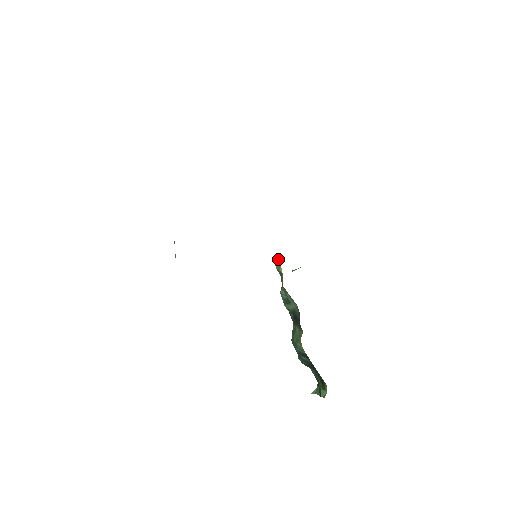
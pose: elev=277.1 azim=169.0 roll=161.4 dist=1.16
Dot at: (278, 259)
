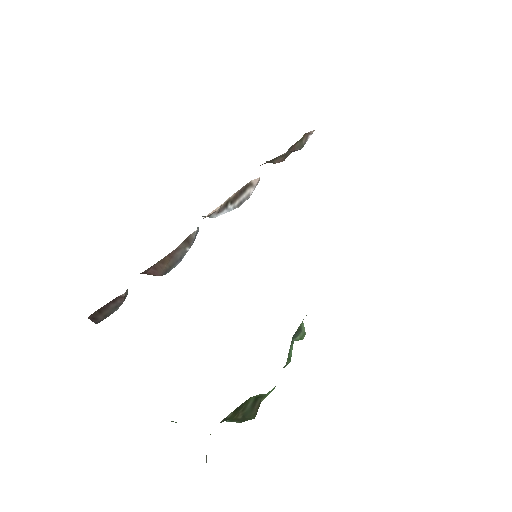
Dot at: occluded
